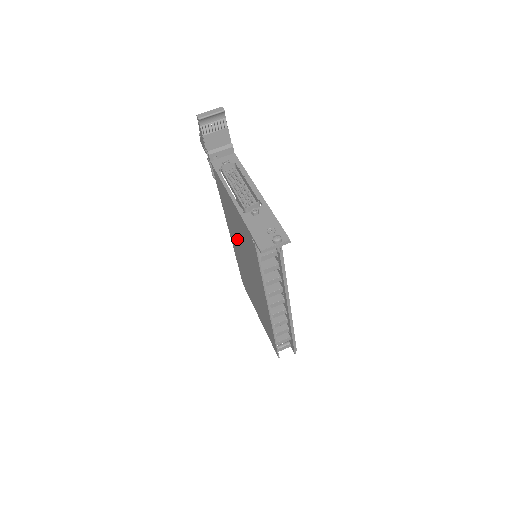
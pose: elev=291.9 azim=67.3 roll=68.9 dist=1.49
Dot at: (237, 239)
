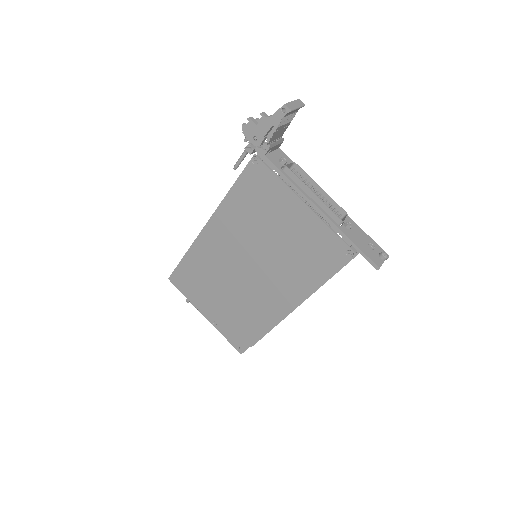
Dot at: (248, 239)
